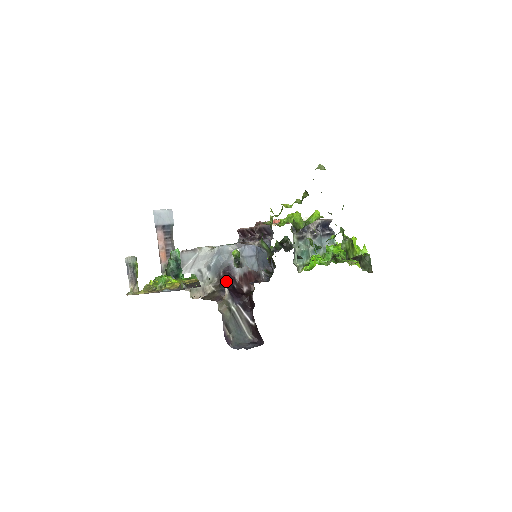
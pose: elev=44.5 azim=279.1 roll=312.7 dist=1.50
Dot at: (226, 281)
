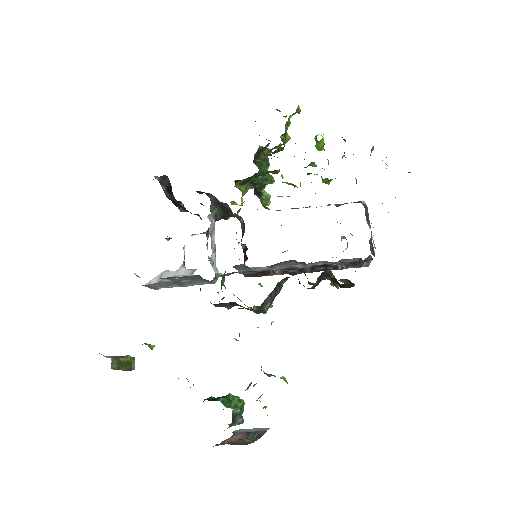
Dot at: occluded
